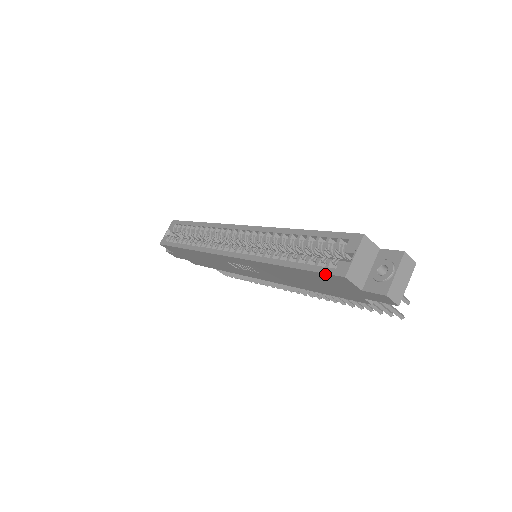
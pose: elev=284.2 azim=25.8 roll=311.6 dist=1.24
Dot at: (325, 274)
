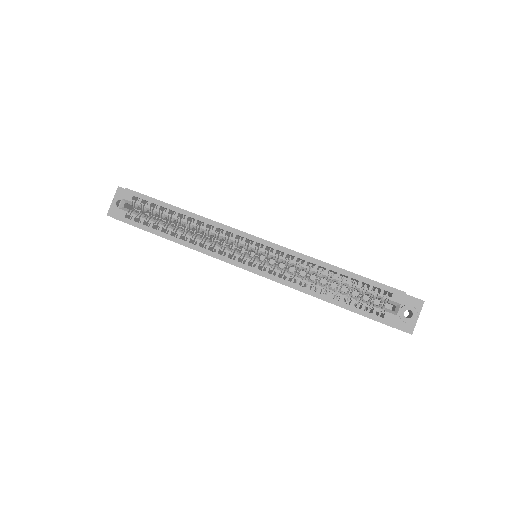
Dot at: (372, 319)
